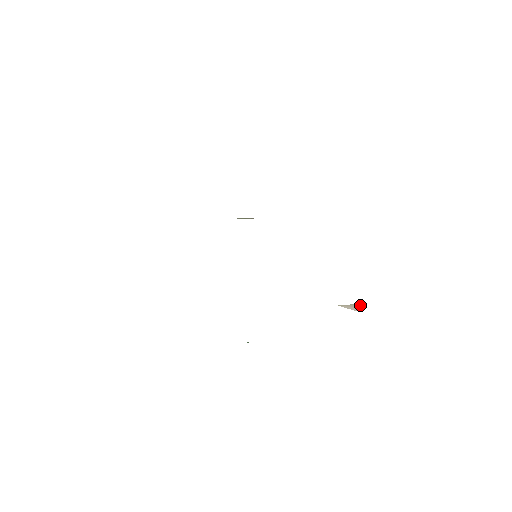
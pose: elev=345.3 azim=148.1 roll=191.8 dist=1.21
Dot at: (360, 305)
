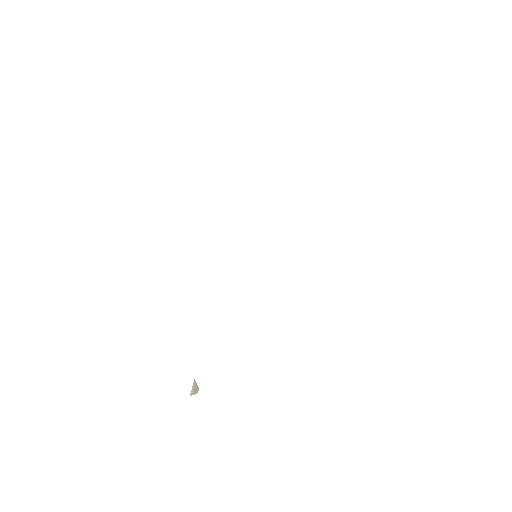
Dot at: (197, 390)
